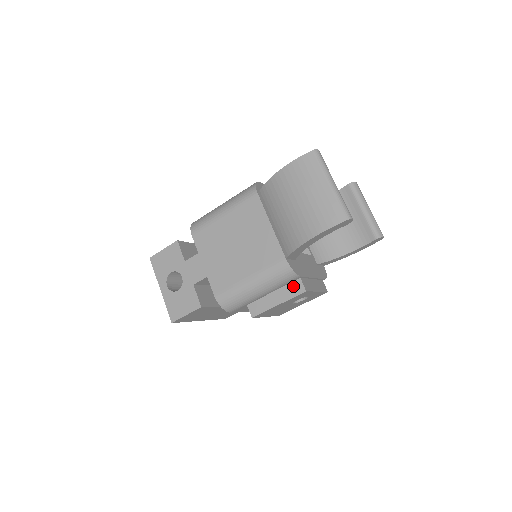
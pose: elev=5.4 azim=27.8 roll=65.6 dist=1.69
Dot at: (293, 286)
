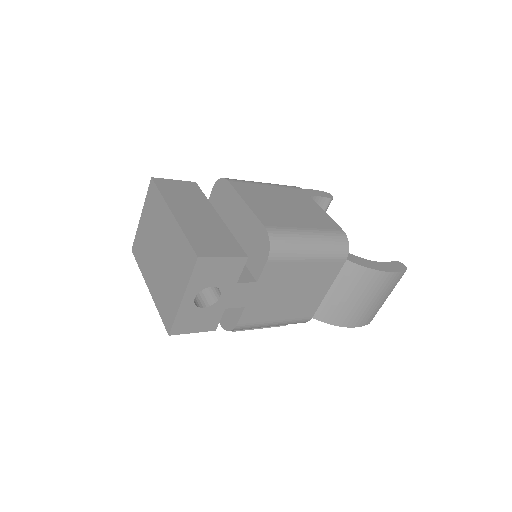
Dot at: occluded
